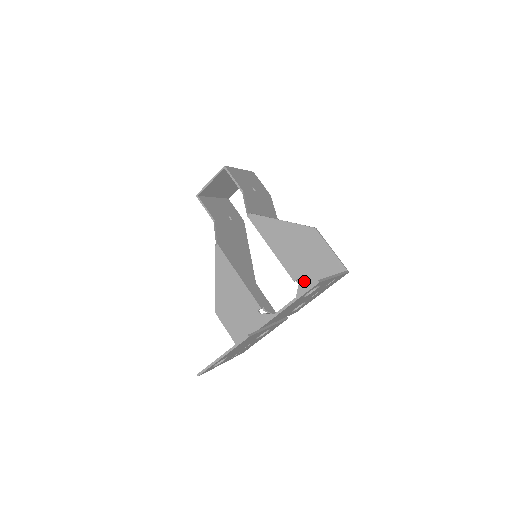
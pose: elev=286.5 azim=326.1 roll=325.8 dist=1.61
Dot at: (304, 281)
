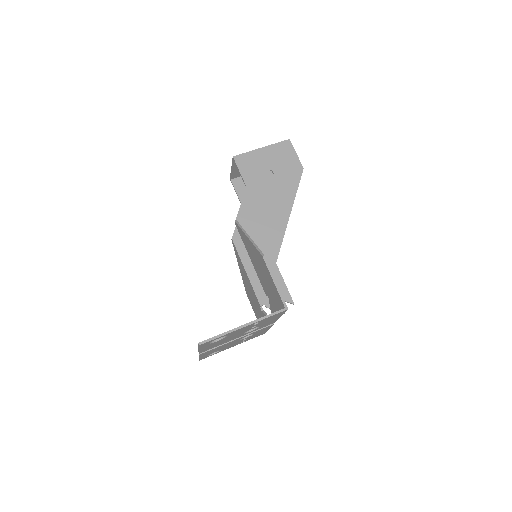
Dot at: (270, 300)
